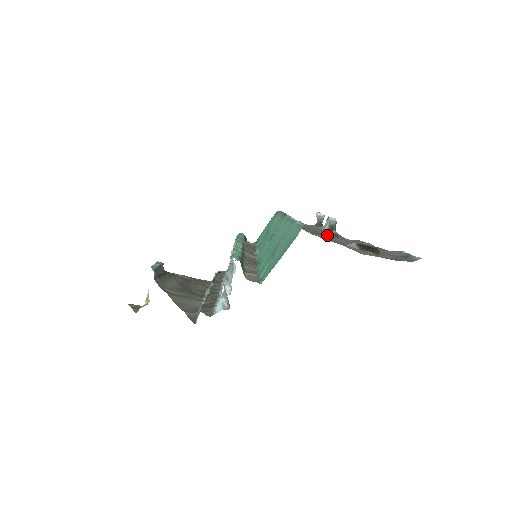
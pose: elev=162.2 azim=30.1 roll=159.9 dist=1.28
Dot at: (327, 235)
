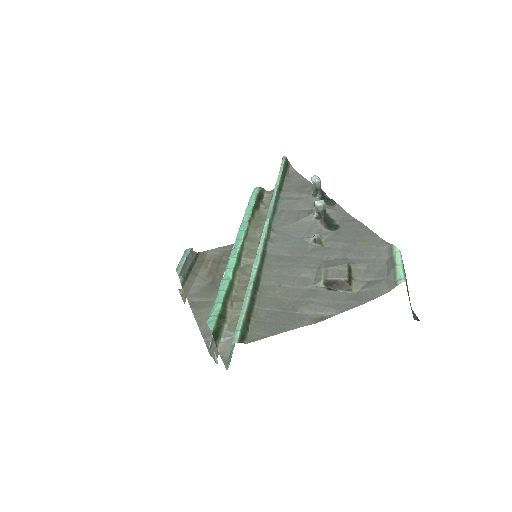
Dot at: (298, 265)
